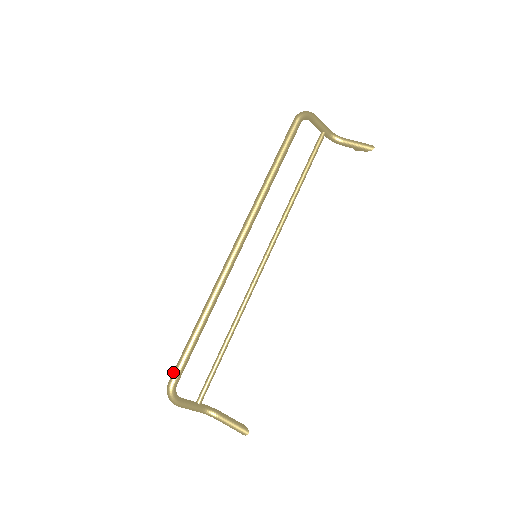
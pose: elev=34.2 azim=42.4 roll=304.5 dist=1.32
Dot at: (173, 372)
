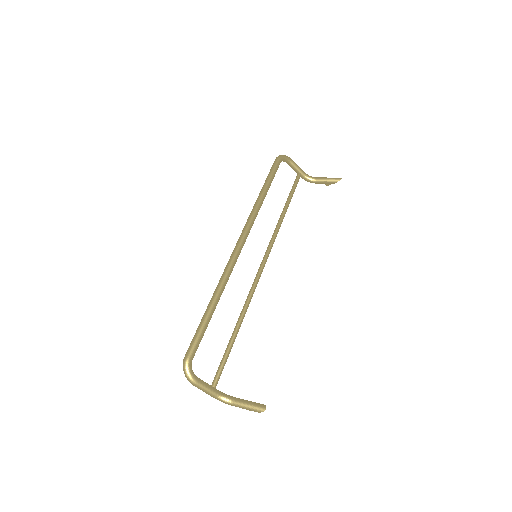
Dot at: occluded
